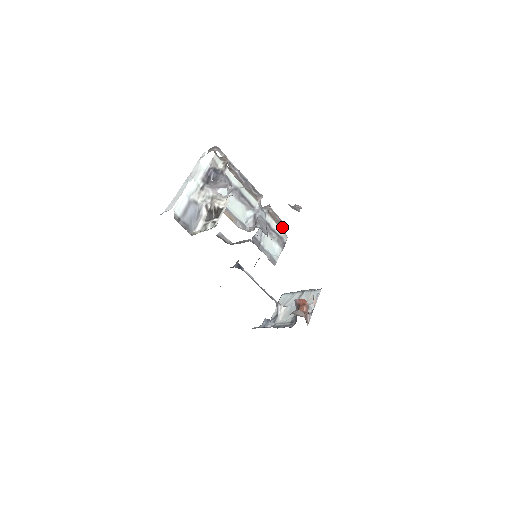
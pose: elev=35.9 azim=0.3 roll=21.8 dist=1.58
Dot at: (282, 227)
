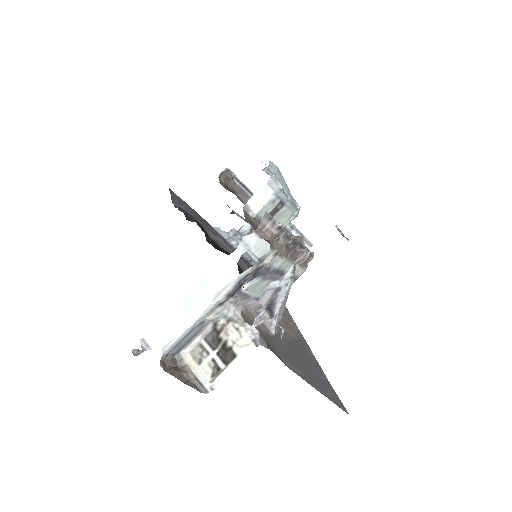
Dot at: occluded
